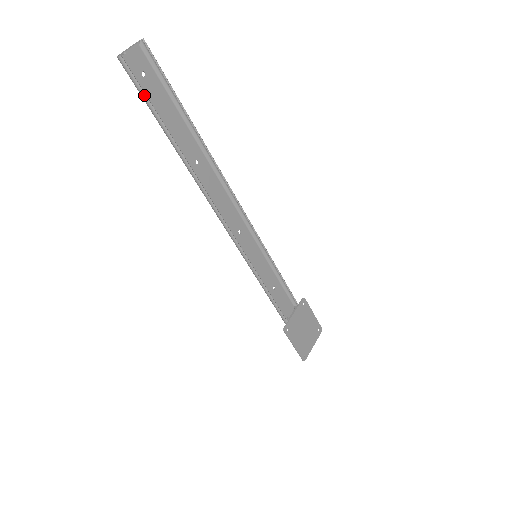
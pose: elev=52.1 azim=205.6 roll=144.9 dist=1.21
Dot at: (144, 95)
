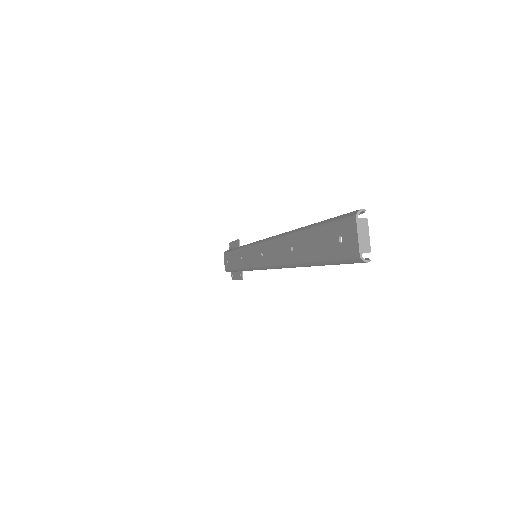
Dot at: occluded
